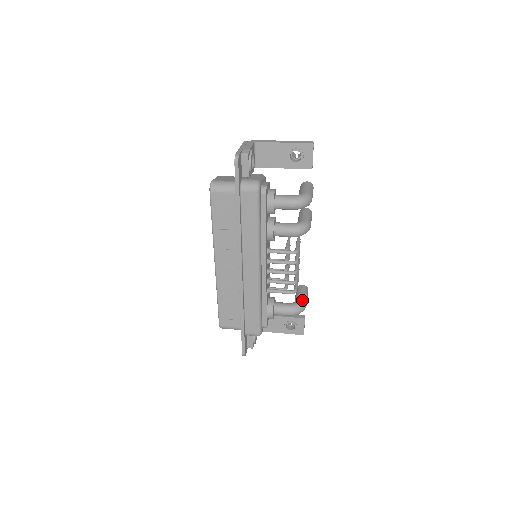
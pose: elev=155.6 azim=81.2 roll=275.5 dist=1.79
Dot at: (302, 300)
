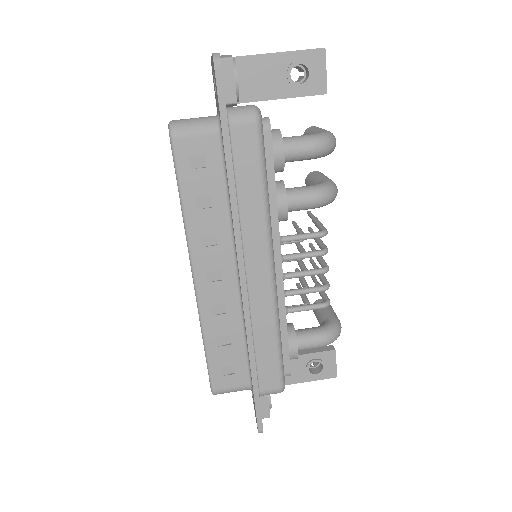
Dot at: (334, 318)
